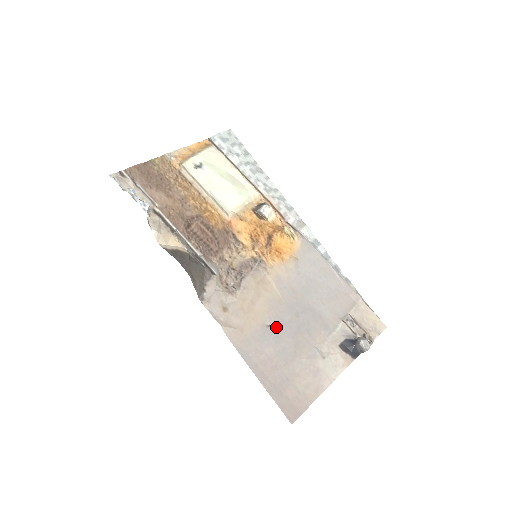
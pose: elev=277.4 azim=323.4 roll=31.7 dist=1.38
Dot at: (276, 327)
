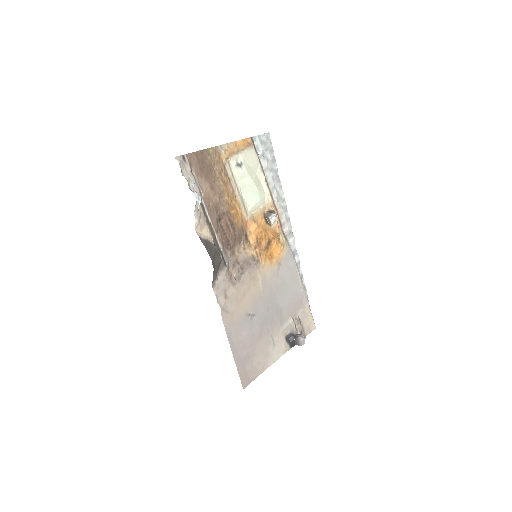
Dot at: (253, 316)
